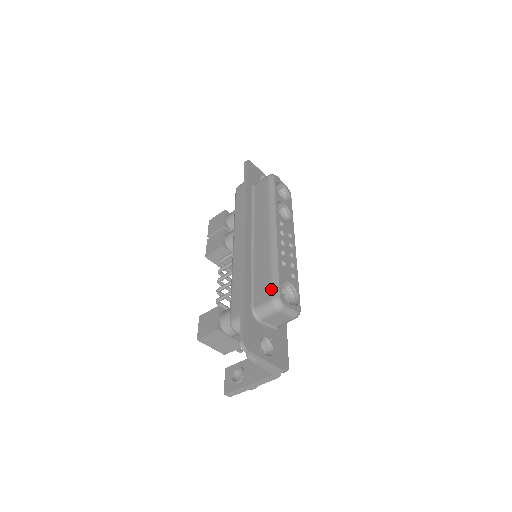
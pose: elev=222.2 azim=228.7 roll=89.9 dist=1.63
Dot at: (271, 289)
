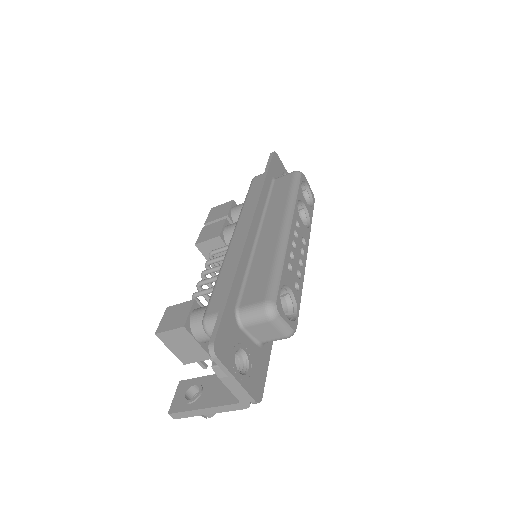
Dot at: (267, 290)
